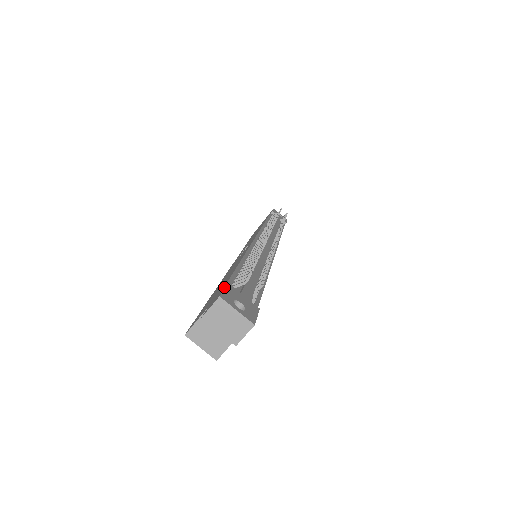
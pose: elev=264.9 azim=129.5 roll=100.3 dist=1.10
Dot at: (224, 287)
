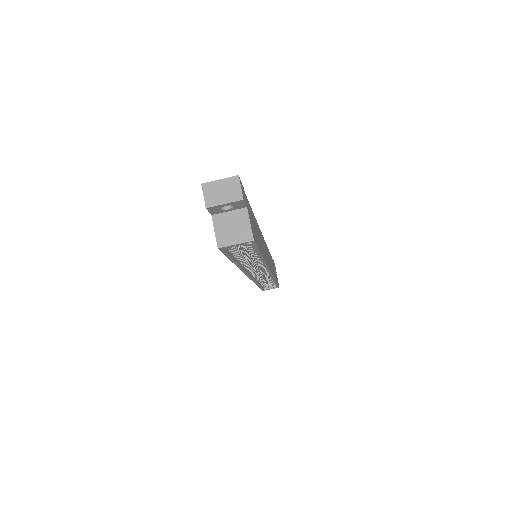
Dot at: occluded
